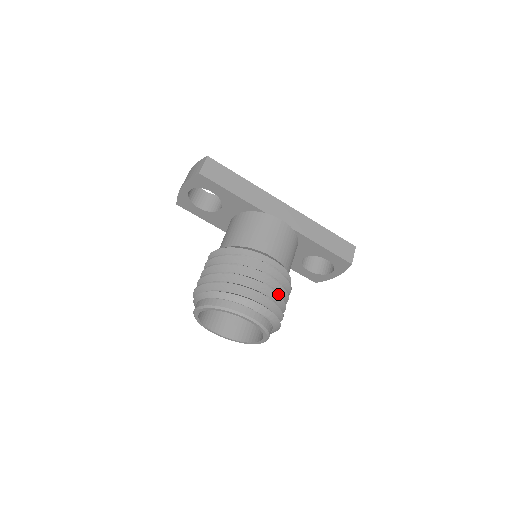
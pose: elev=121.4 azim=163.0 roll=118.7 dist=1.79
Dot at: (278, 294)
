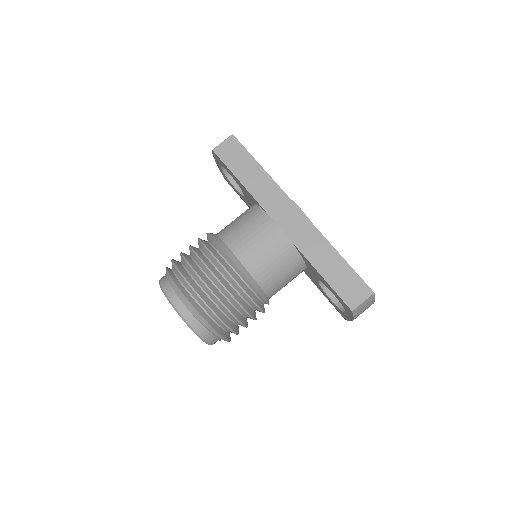
Dot at: (218, 300)
